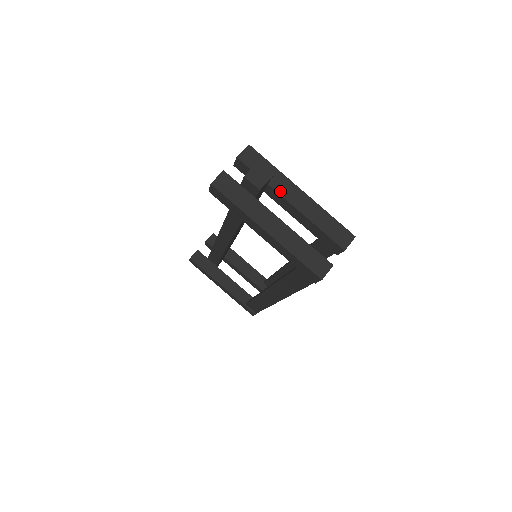
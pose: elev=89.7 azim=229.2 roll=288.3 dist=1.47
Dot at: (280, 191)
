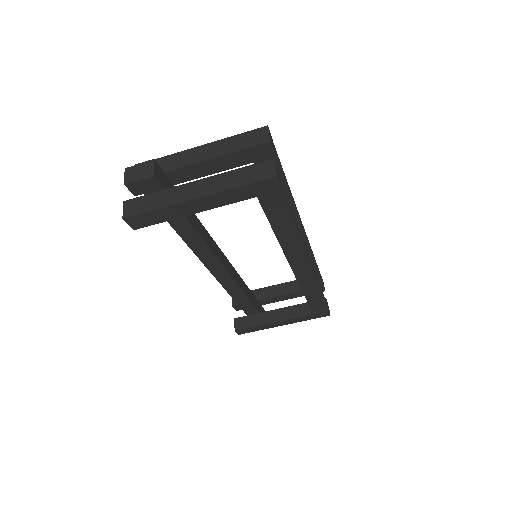
Dot at: (178, 166)
